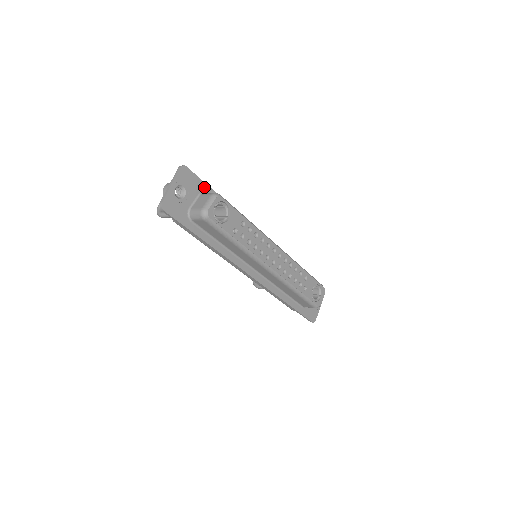
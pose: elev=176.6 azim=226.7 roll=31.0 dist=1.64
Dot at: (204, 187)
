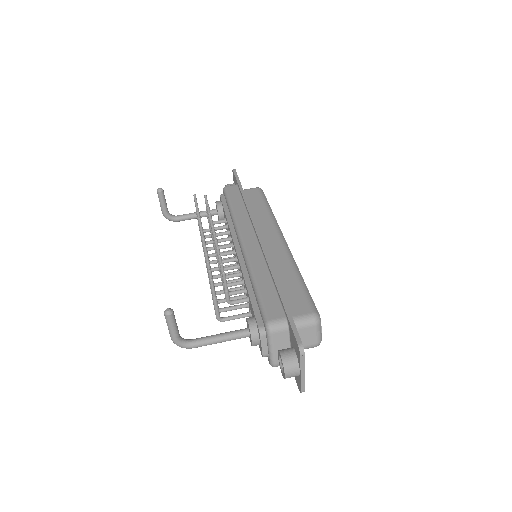
Dot at: occluded
